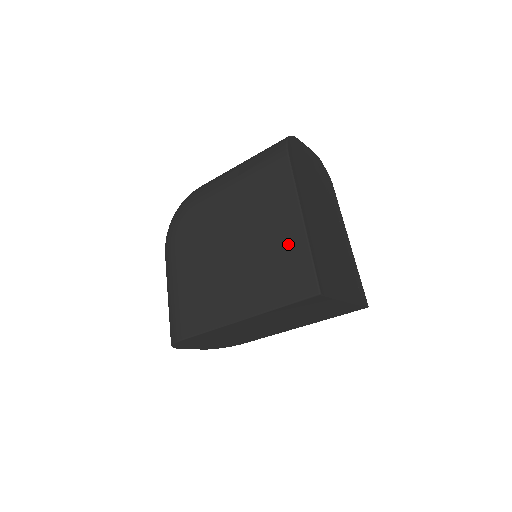
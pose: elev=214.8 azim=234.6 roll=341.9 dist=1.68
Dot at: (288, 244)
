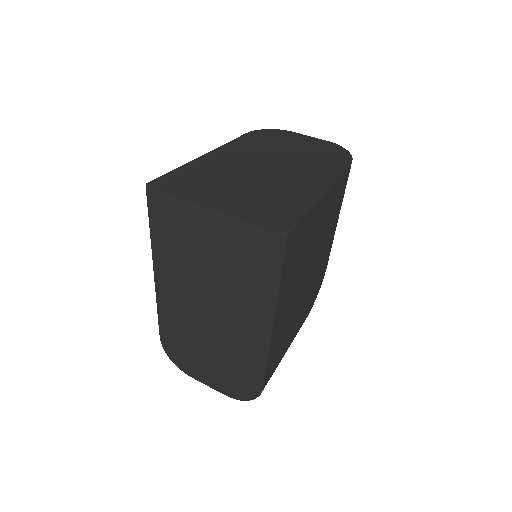
Dot at: occluded
